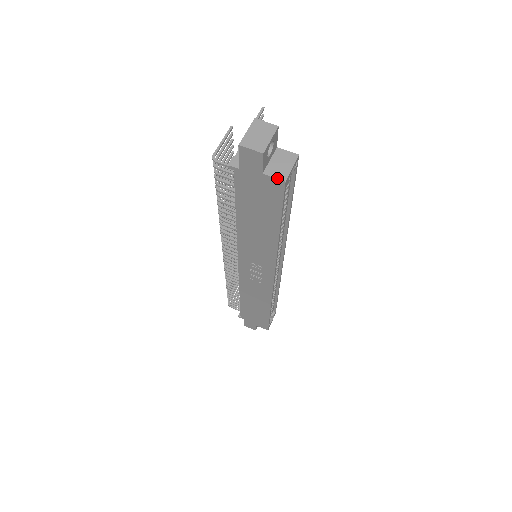
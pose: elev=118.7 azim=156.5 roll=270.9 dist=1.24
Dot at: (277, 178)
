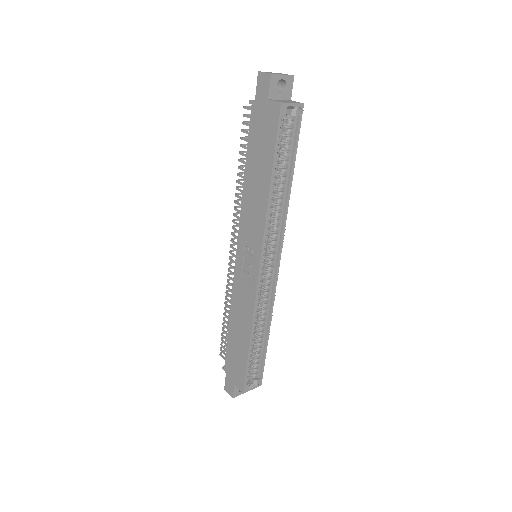
Dot at: (276, 101)
